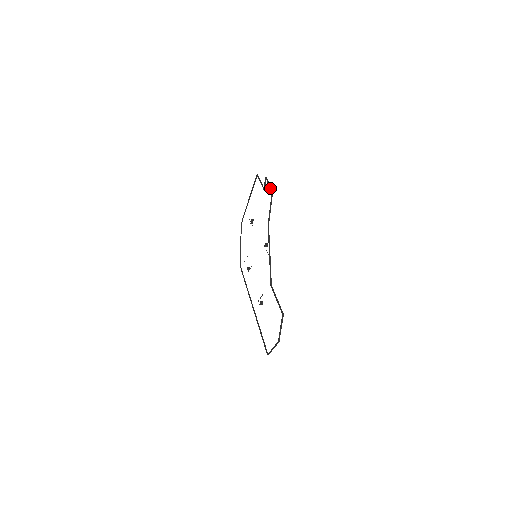
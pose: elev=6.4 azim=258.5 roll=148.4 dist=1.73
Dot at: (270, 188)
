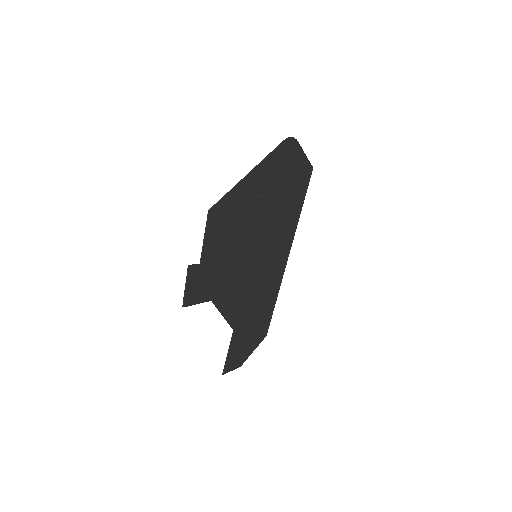
Dot at: (183, 298)
